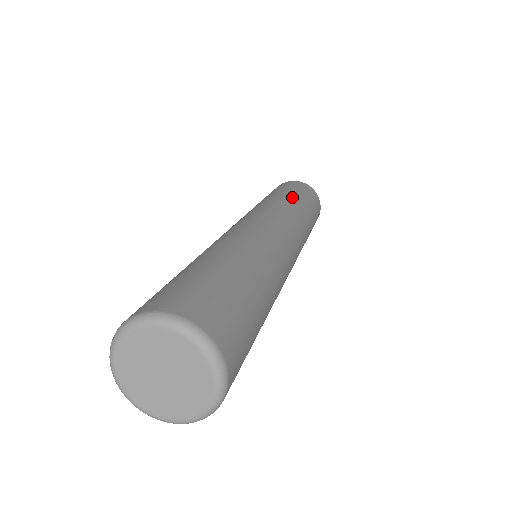
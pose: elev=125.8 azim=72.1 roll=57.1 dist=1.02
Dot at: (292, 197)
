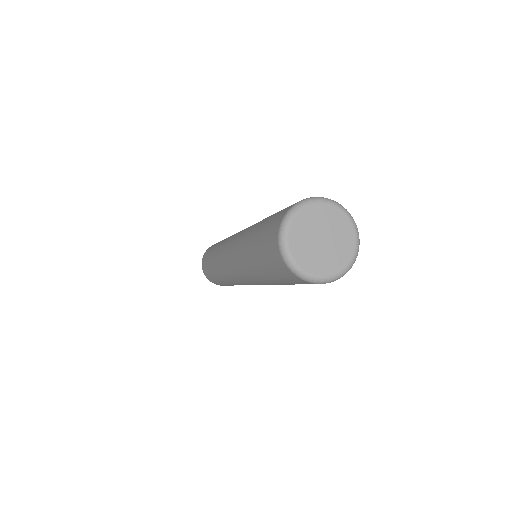
Dot at: occluded
